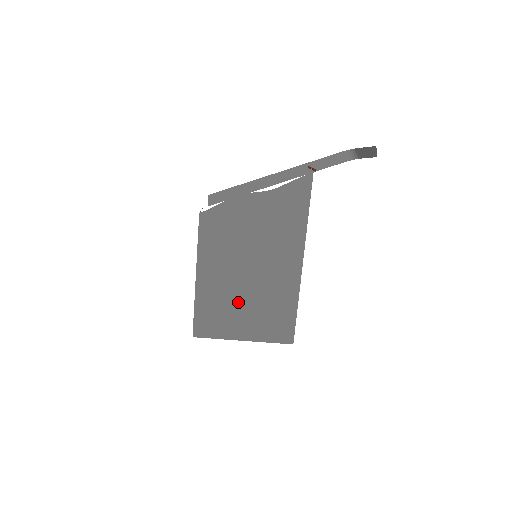
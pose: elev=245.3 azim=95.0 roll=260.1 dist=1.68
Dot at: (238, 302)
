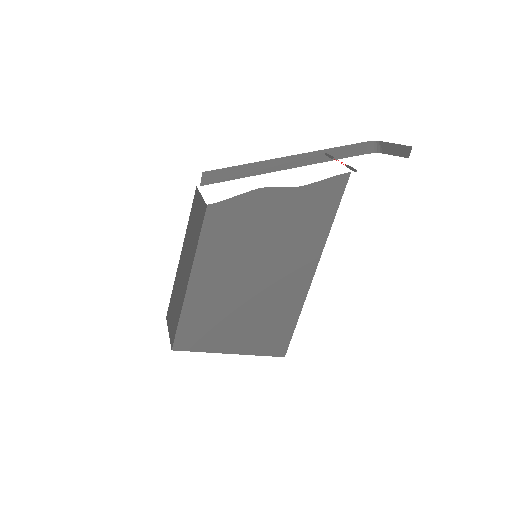
Dot at: (234, 312)
